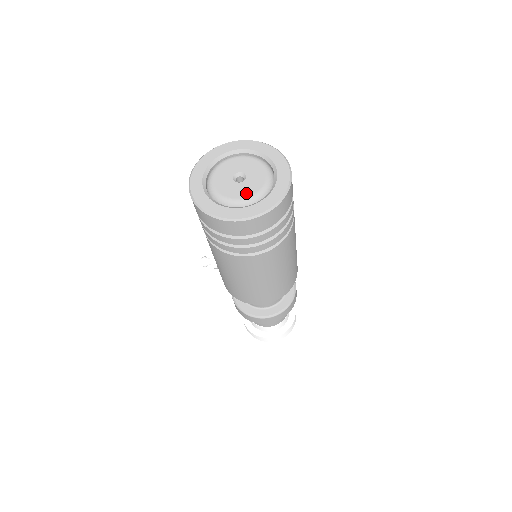
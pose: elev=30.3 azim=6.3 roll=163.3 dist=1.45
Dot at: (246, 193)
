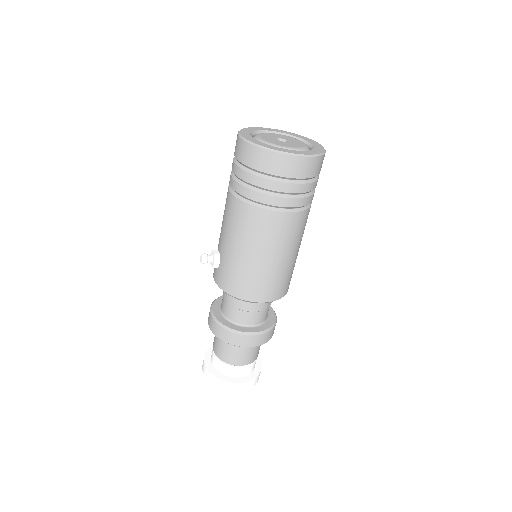
Dot at: (294, 146)
